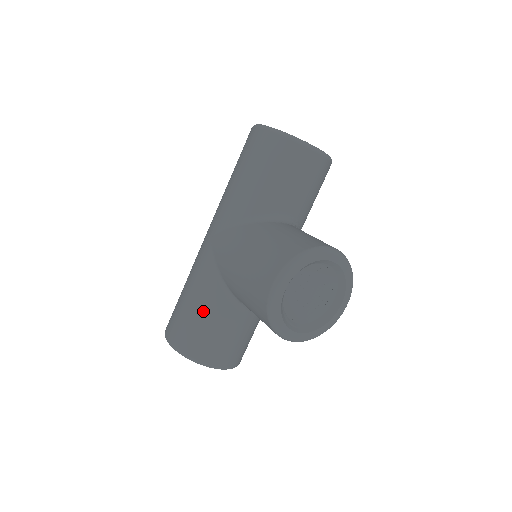
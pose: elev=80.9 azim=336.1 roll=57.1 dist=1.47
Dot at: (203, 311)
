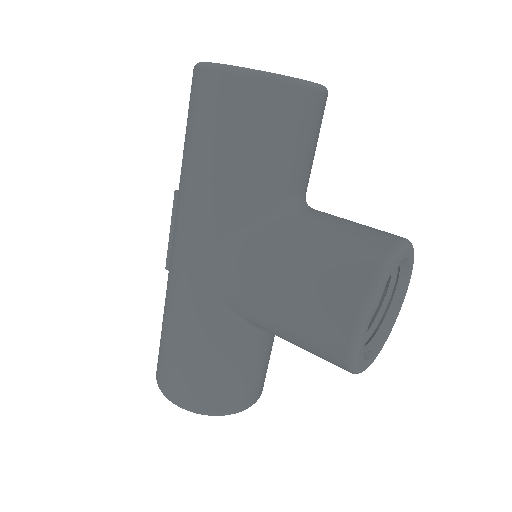
Dot at: (217, 358)
